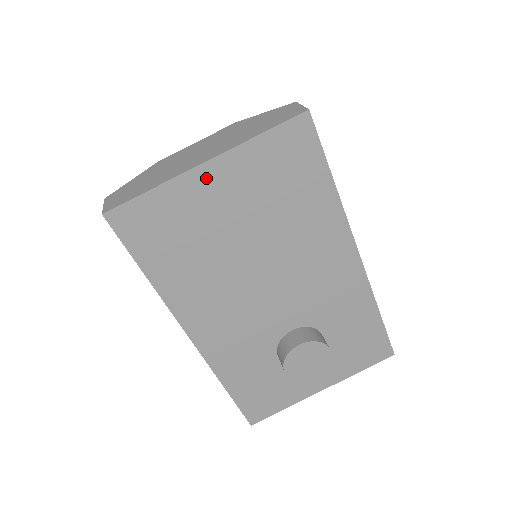
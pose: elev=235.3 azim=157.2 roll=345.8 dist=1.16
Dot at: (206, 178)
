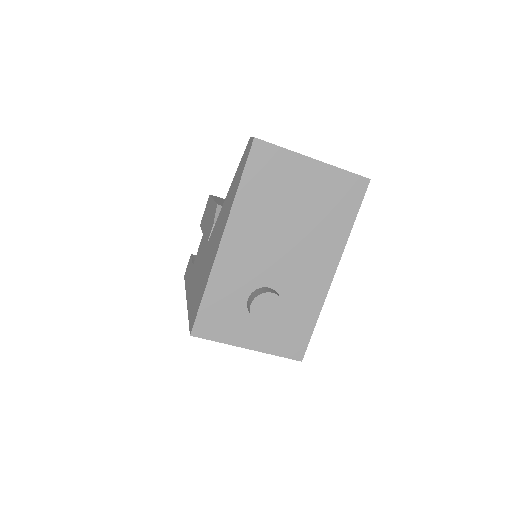
Dot at: (308, 166)
